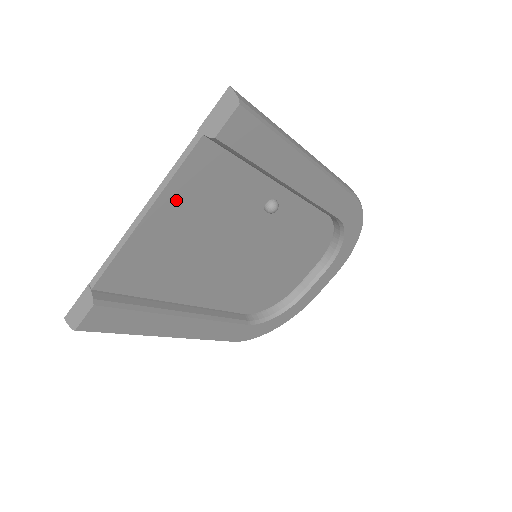
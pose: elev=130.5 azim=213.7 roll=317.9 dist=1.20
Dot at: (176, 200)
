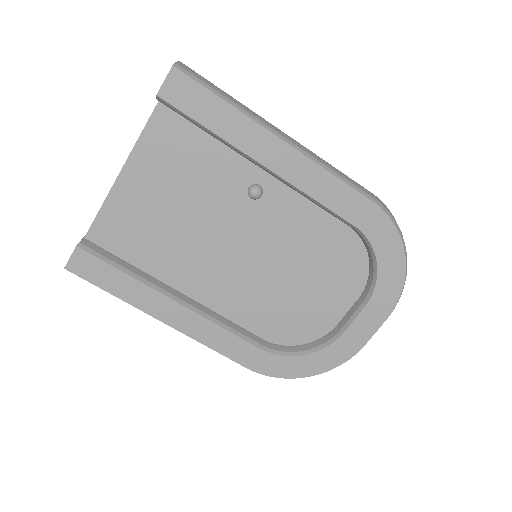
Dot at: (146, 163)
